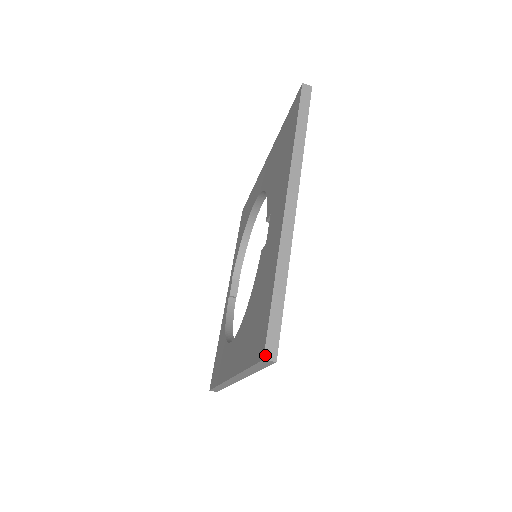
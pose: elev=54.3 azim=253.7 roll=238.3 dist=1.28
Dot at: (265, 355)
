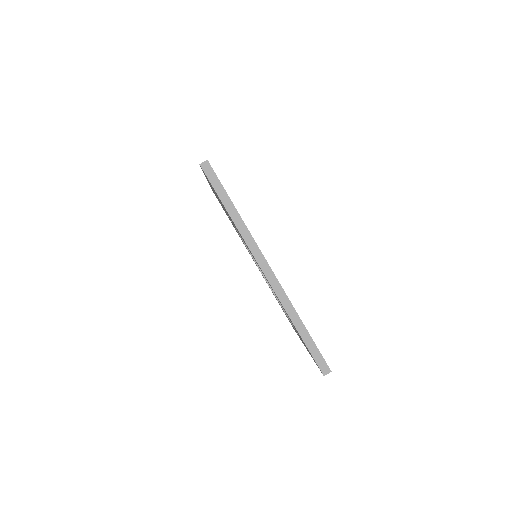
Dot at: (200, 164)
